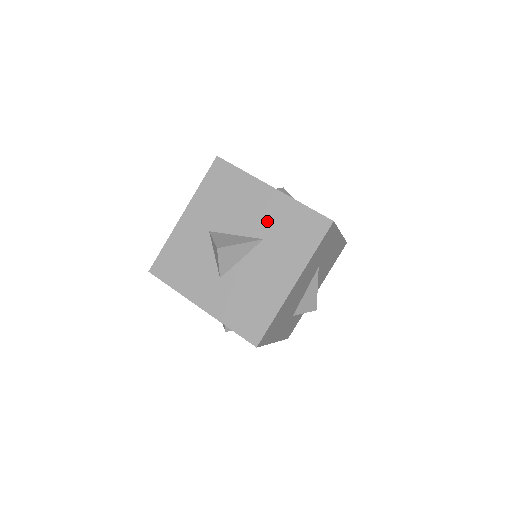
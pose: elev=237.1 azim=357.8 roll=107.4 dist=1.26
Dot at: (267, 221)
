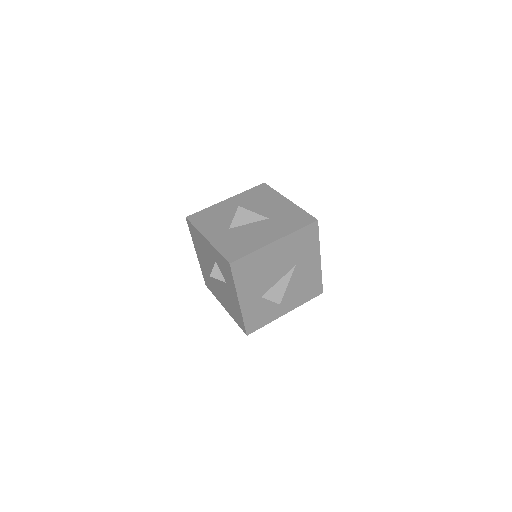
Dot at: (276, 212)
